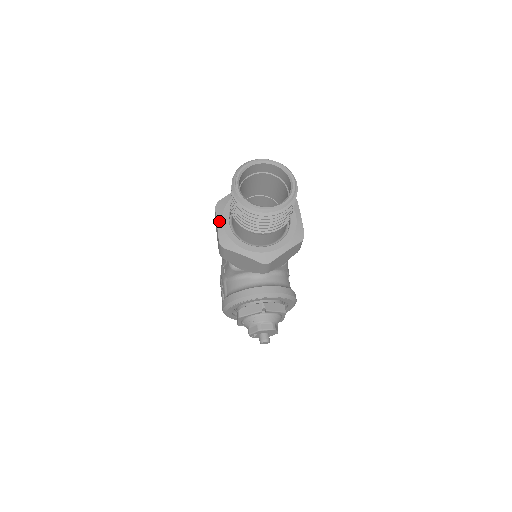
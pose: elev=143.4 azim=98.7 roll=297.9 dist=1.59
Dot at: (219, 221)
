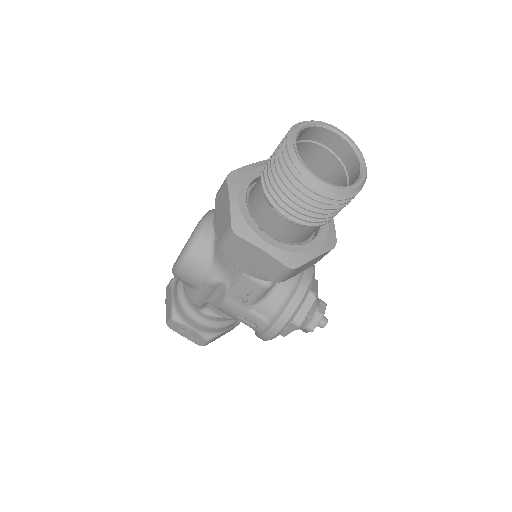
Dot at: (263, 245)
